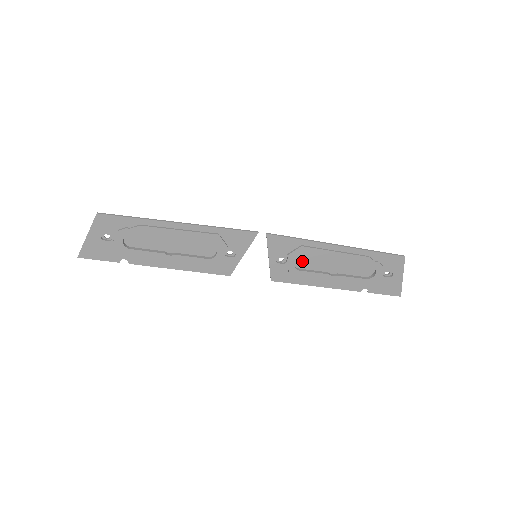
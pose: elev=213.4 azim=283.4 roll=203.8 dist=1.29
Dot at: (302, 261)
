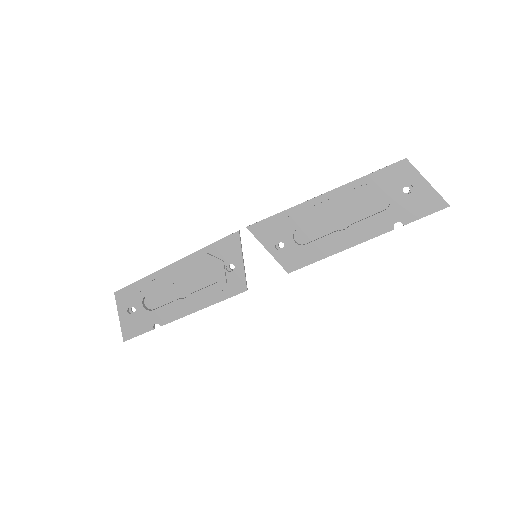
Dot at: (302, 234)
